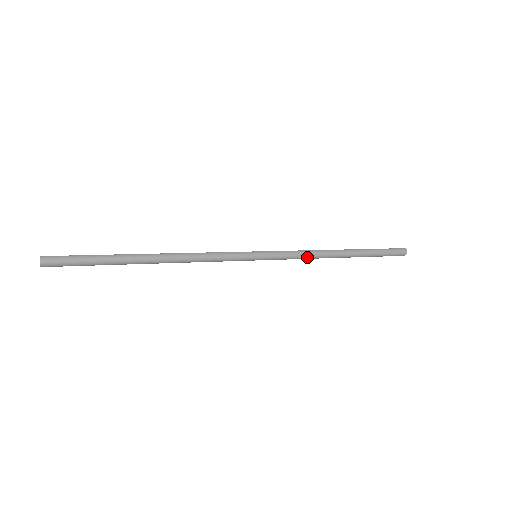
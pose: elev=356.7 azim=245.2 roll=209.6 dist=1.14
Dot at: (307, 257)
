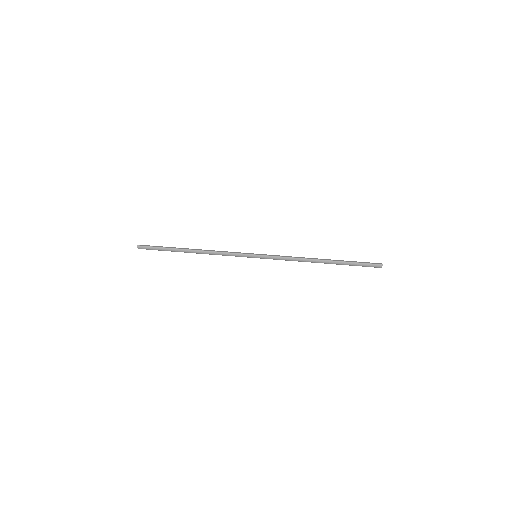
Dot at: occluded
